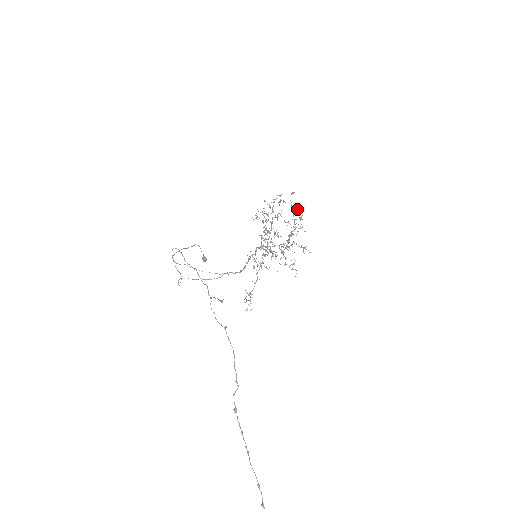
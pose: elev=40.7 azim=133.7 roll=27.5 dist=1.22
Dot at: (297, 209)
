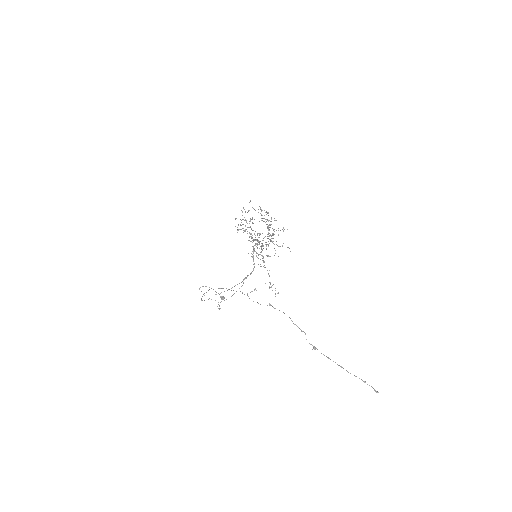
Dot at: (260, 208)
